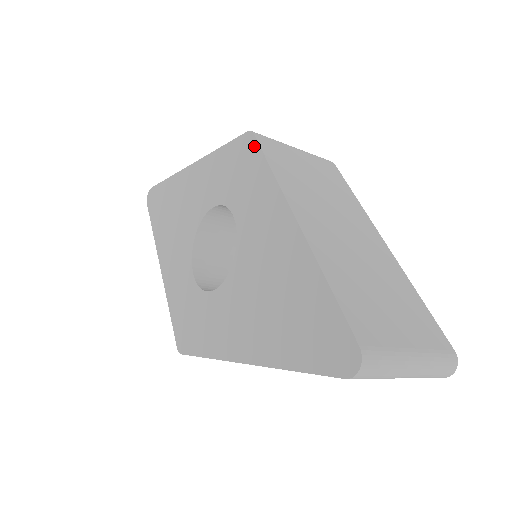
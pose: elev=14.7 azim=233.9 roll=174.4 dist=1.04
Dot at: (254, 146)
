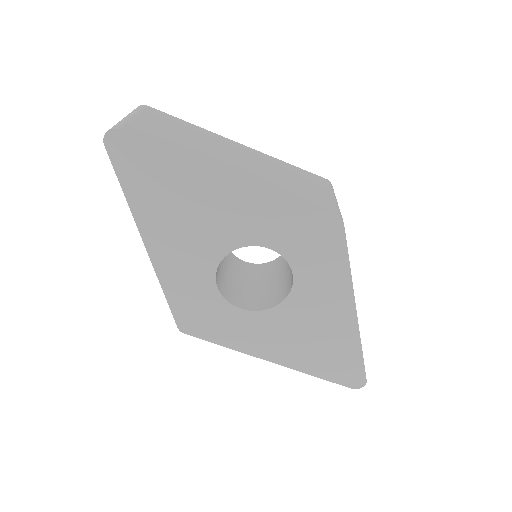
Dot at: (341, 236)
